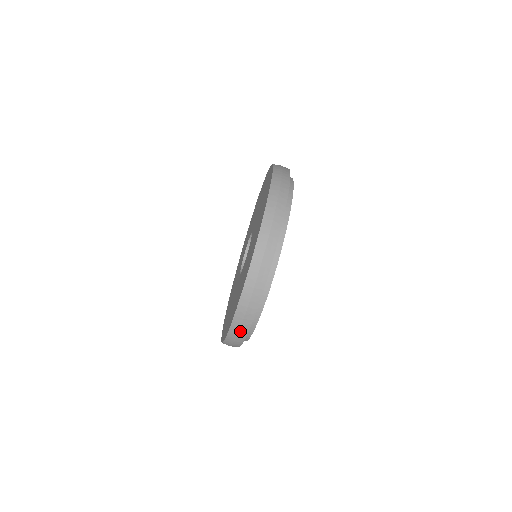
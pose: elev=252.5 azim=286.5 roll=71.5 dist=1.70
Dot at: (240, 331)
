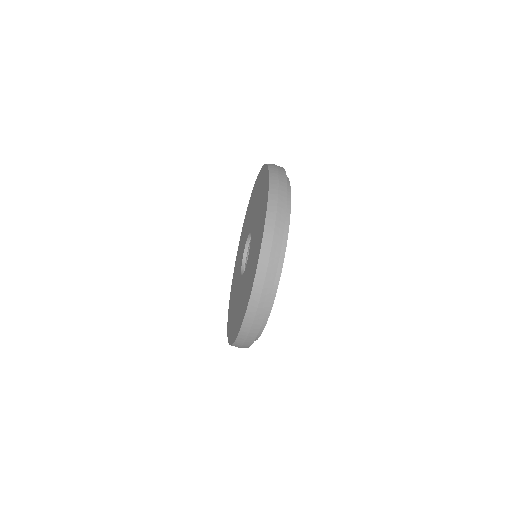
Dot at: occluded
